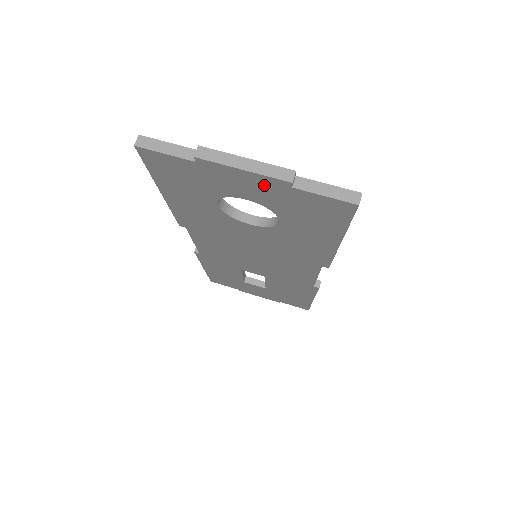
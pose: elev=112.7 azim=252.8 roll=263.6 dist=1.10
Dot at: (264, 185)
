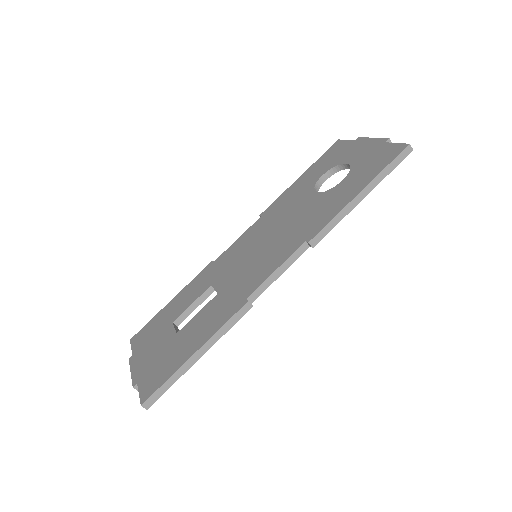
Dot at: (372, 146)
